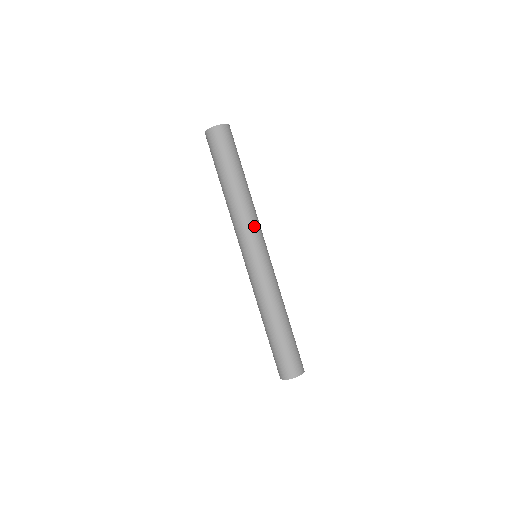
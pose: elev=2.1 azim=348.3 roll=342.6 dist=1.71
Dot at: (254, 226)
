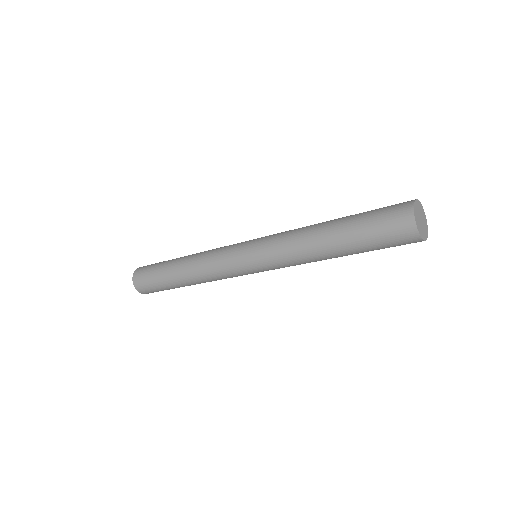
Dot at: (222, 248)
